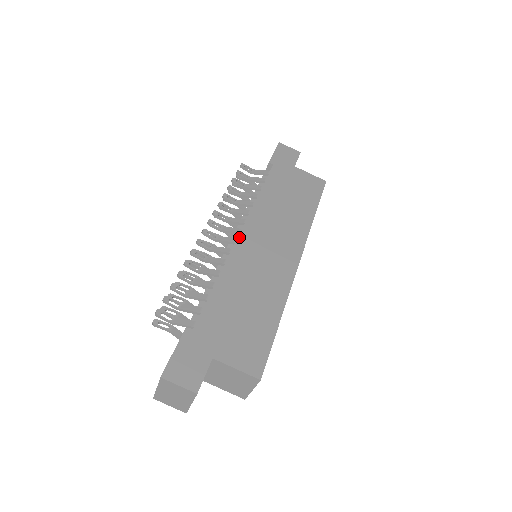
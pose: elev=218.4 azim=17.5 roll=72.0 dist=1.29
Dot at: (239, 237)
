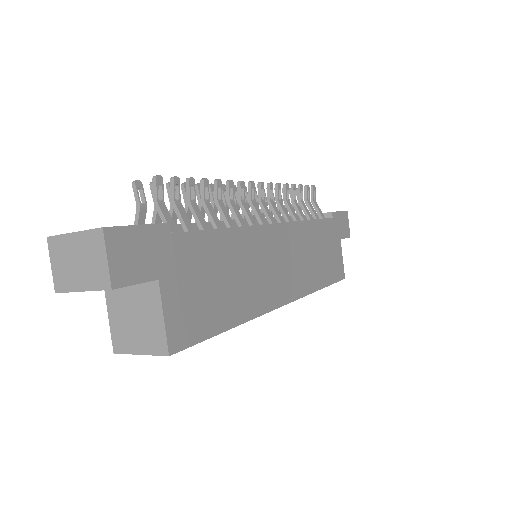
Dot at: (272, 225)
